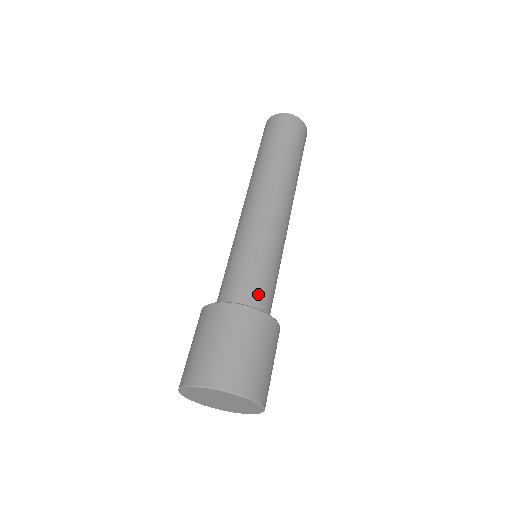
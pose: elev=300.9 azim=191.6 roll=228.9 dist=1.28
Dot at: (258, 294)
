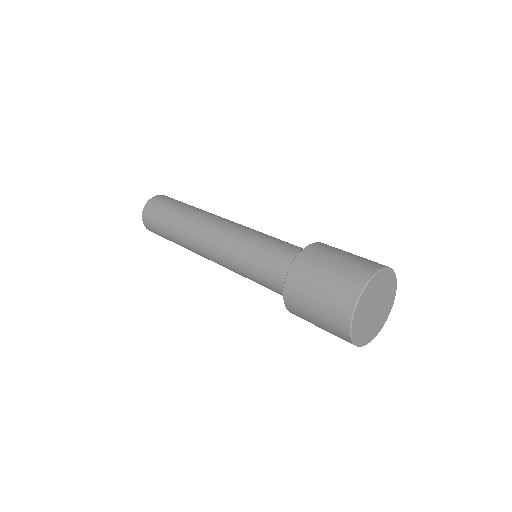
Dot at: (296, 248)
